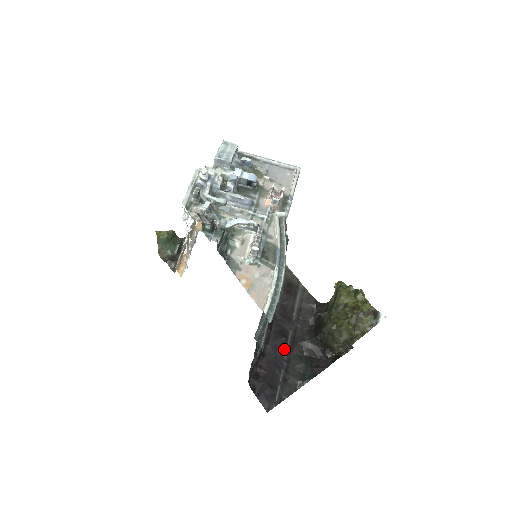
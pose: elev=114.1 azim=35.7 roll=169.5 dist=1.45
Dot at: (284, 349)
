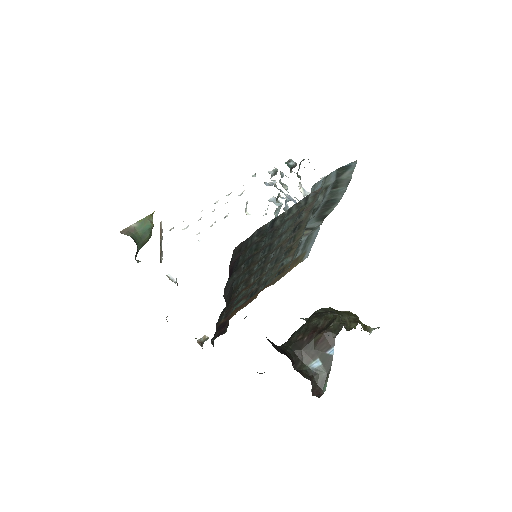
Dot at: occluded
